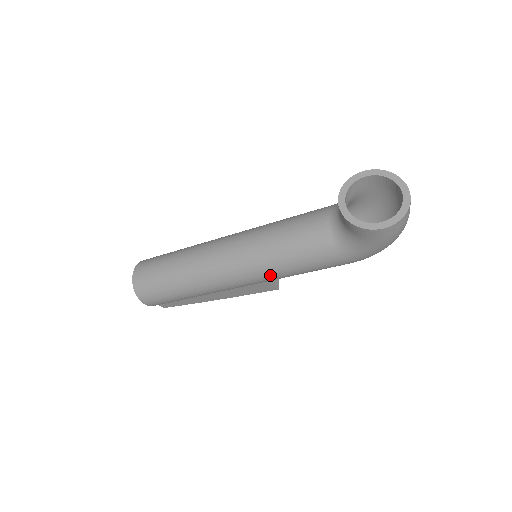
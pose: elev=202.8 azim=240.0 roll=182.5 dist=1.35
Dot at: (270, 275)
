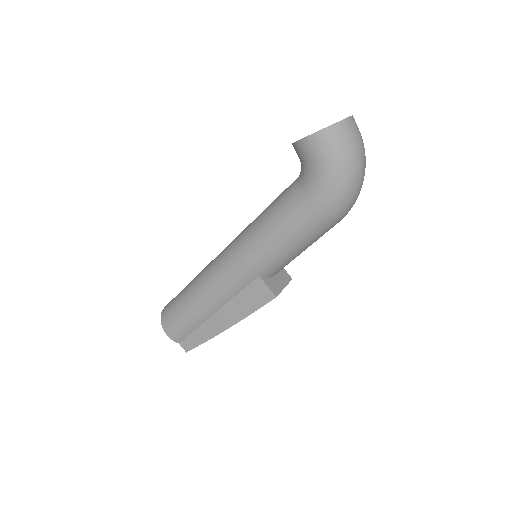
Dot at: (253, 251)
